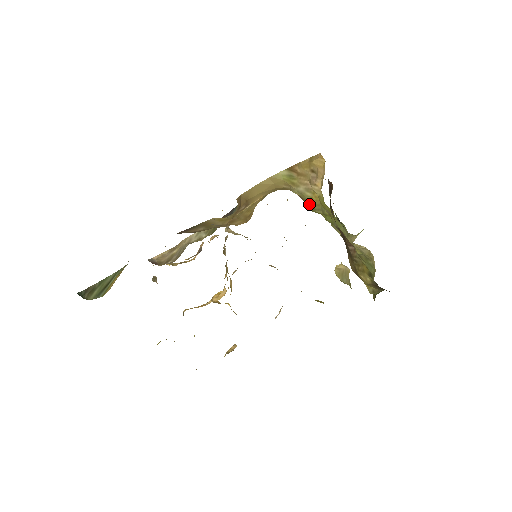
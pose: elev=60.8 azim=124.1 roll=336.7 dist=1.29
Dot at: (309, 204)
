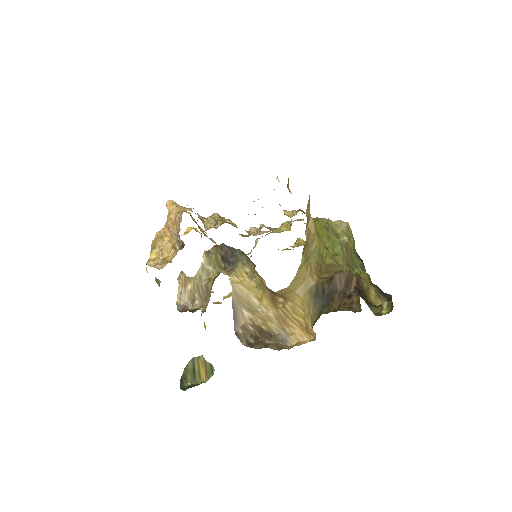
Dot at: (321, 260)
